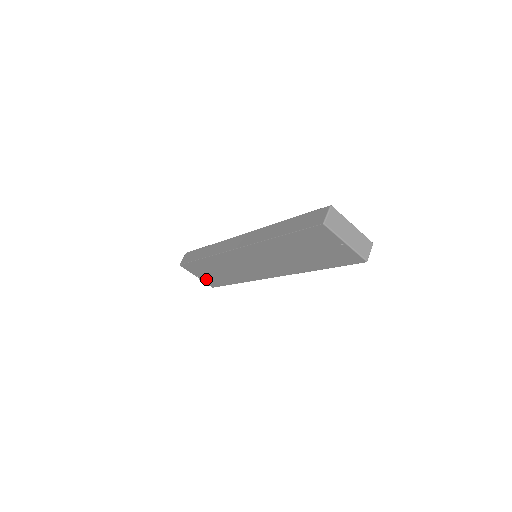
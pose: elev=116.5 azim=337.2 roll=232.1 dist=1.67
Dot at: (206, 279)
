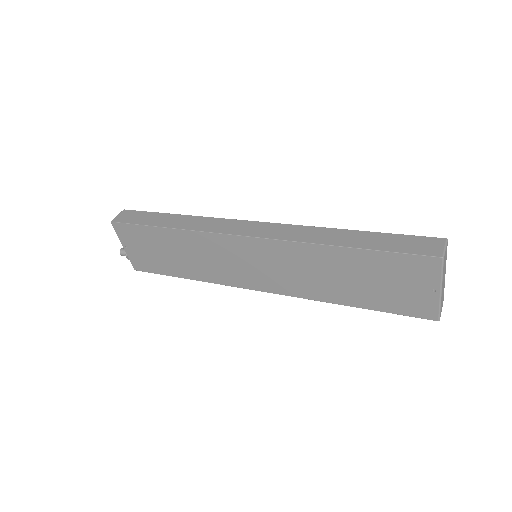
Dot at: (137, 256)
